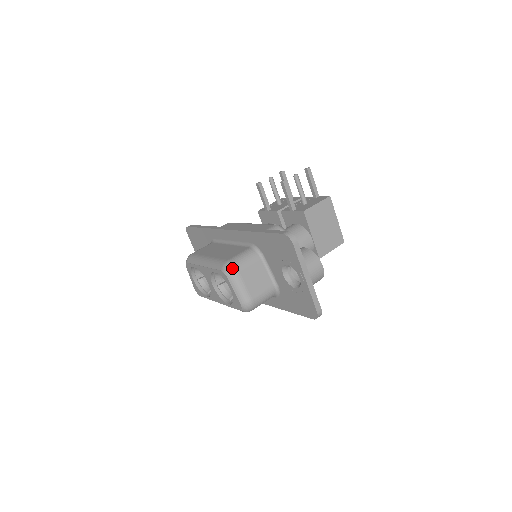
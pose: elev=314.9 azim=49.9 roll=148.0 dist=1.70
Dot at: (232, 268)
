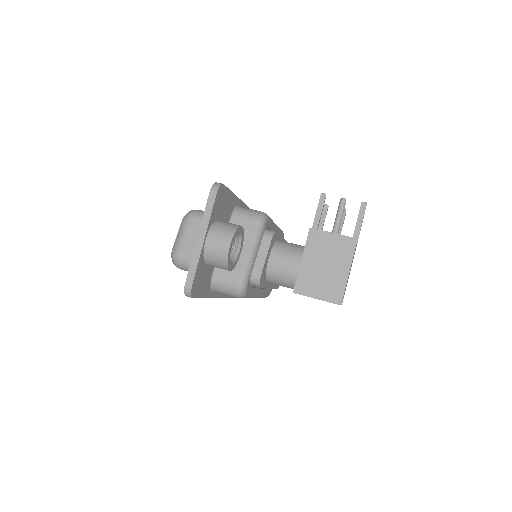
Dot at: (191, 213)
